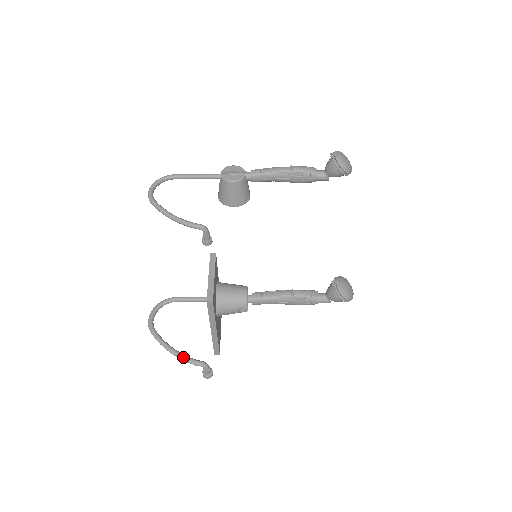
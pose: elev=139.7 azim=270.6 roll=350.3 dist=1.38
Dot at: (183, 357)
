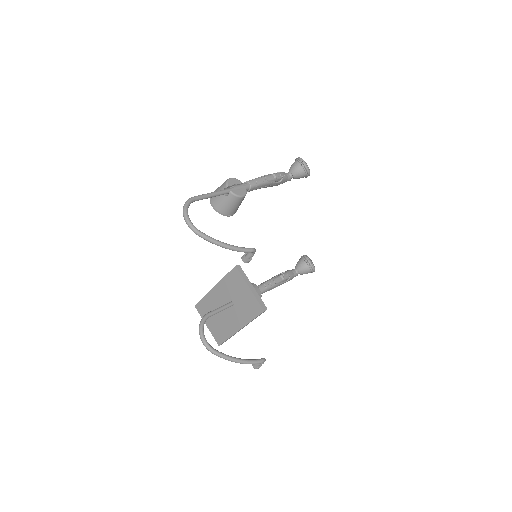
Dot at: (251, 362)
